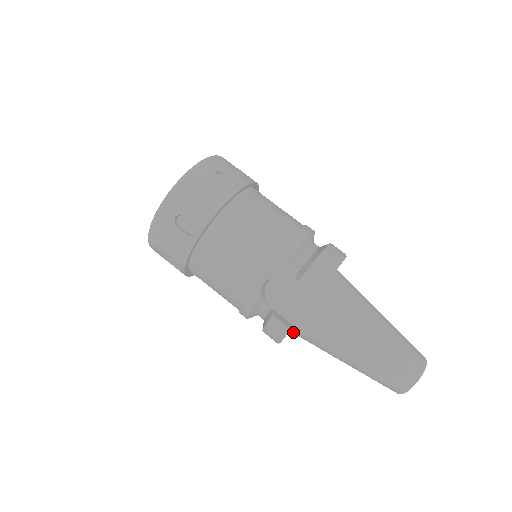
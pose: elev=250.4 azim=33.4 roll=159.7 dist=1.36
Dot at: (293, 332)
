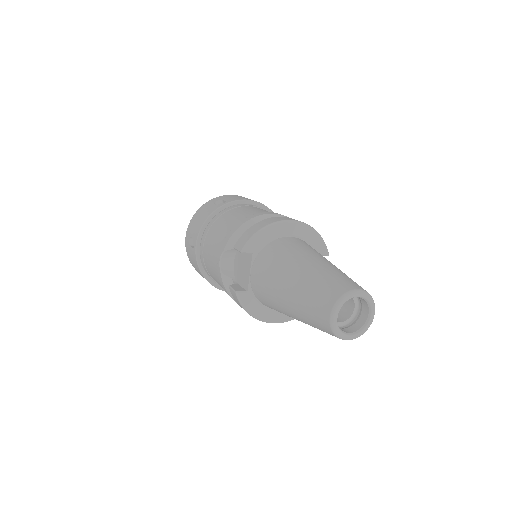
Dot at: (264, 305)
